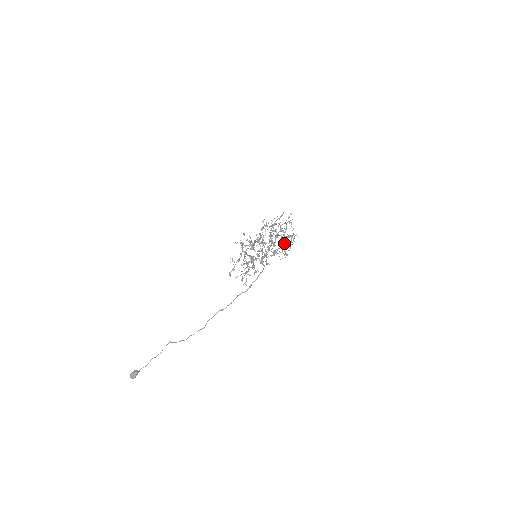
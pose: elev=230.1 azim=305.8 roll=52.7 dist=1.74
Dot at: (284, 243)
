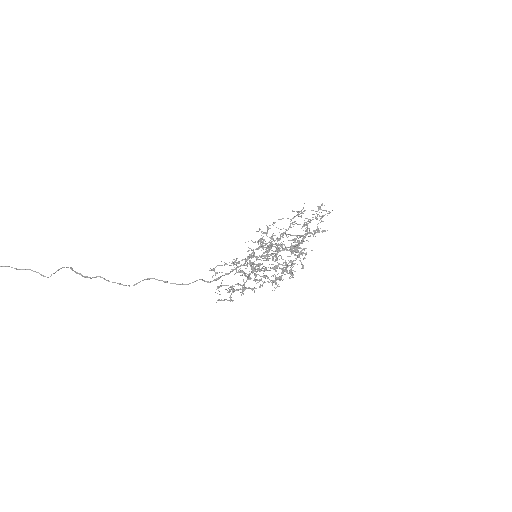
Dot at: (291, 273)
